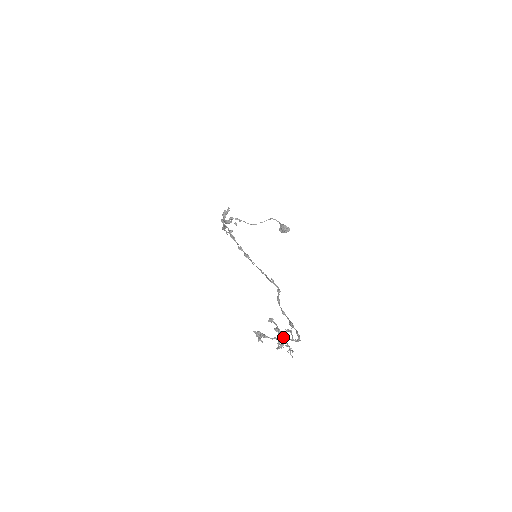
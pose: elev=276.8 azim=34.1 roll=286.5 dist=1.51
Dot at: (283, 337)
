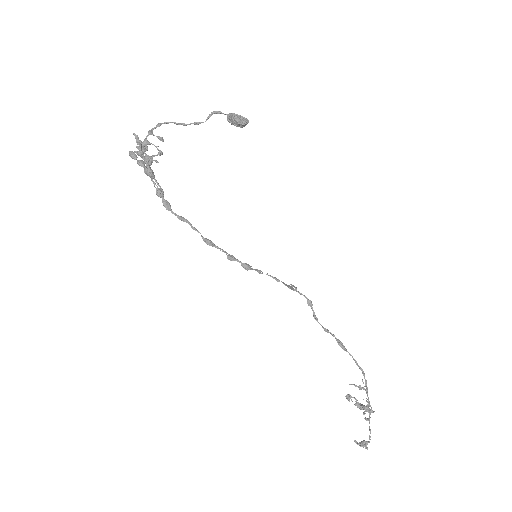
Dot at: occluded
